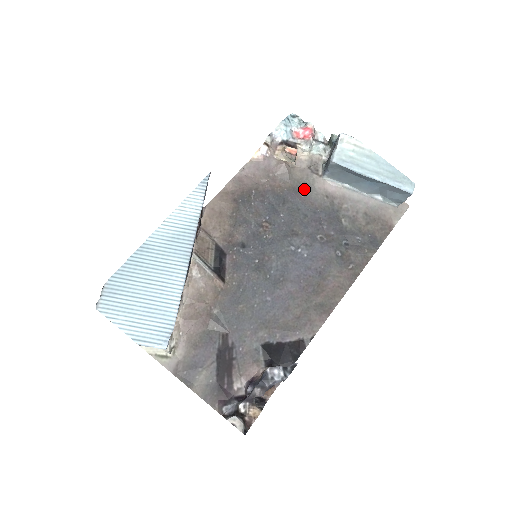
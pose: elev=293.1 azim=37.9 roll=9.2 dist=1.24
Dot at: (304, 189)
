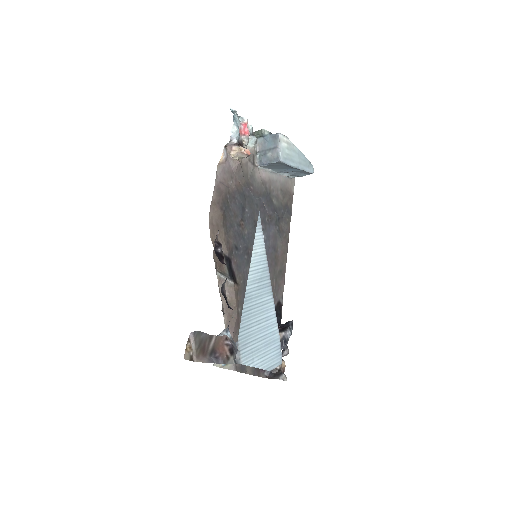
Dot at: (251, 181)
